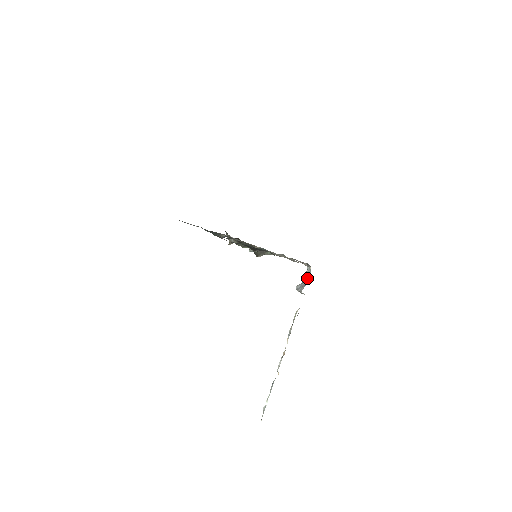
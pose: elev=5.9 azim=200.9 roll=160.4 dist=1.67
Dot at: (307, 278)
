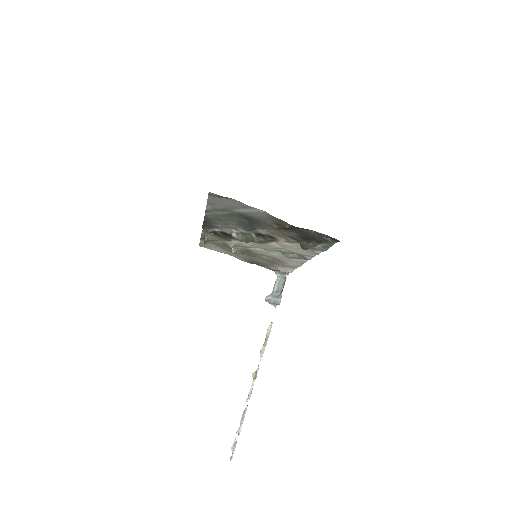
Dot at: (280, 288)
